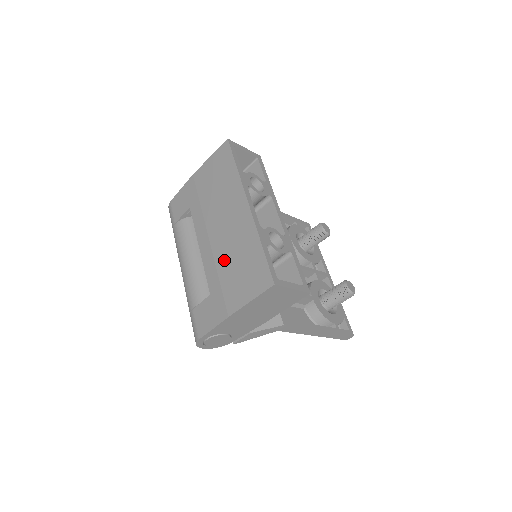
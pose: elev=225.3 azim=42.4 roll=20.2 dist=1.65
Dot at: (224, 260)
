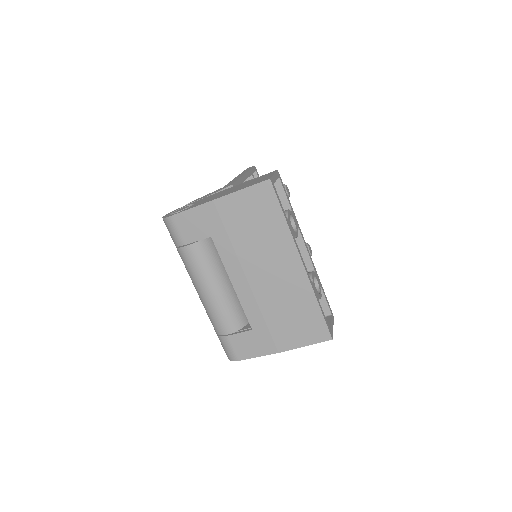
Dot at: (271, 306)
